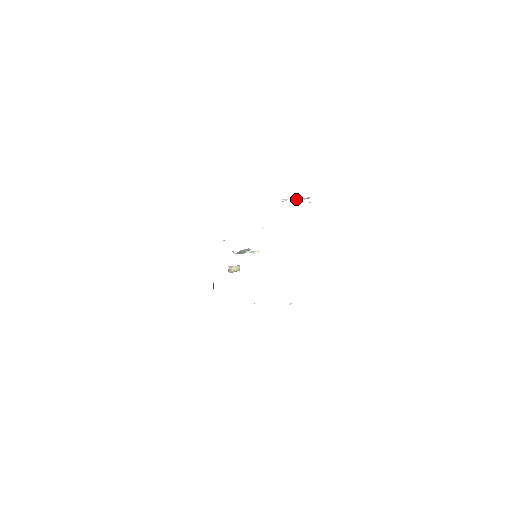
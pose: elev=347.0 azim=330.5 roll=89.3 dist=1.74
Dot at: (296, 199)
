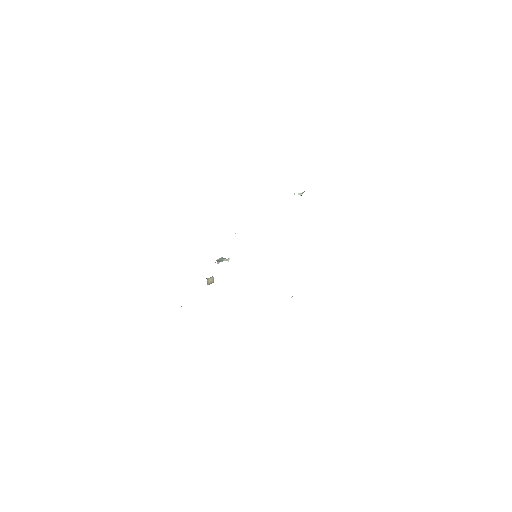
Dot at: (299, 193)
